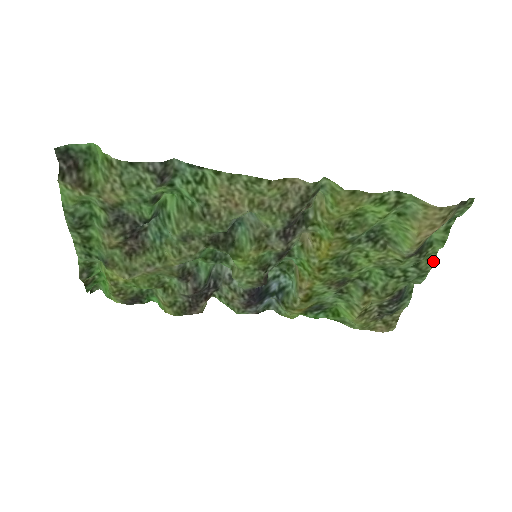
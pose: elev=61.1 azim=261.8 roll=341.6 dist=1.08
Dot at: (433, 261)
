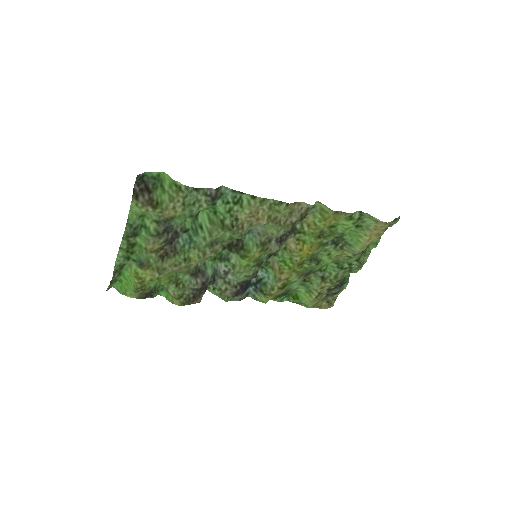
Dot at: occluded
